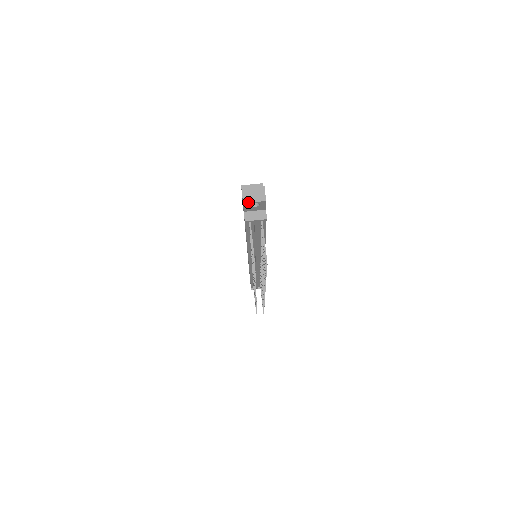
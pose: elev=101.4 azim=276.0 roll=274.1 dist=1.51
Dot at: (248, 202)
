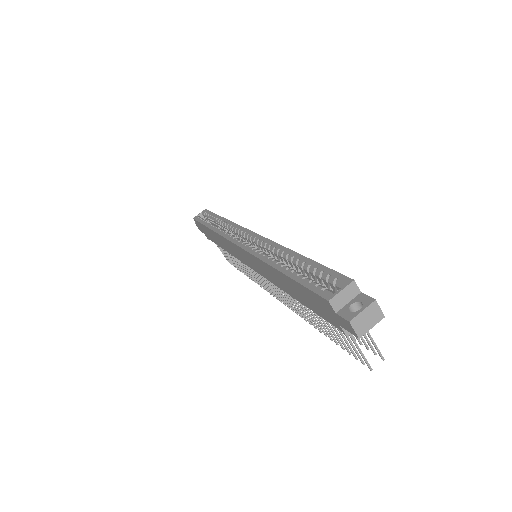
Dot at: (365, 333)
